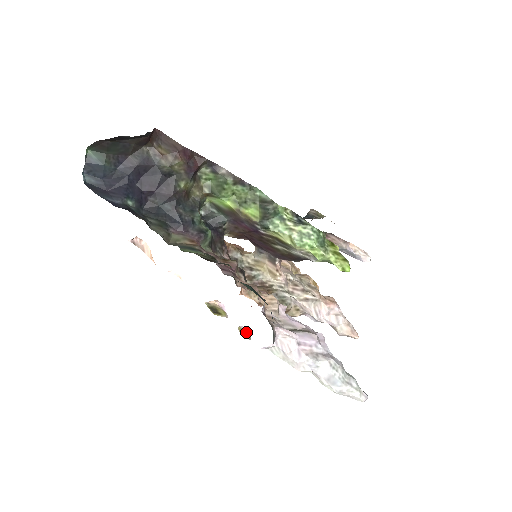
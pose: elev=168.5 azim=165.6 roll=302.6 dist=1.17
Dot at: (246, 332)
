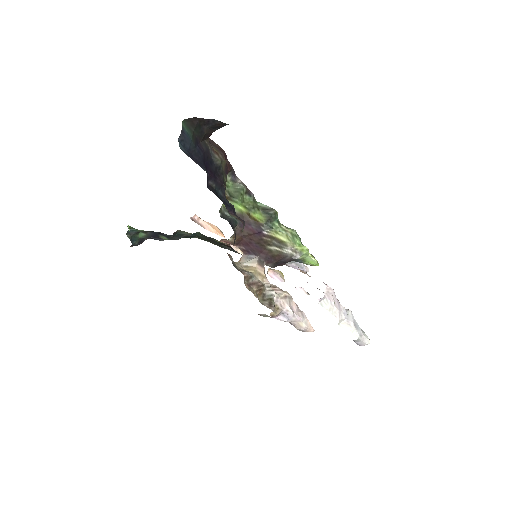
Dot at: (302, 291)
